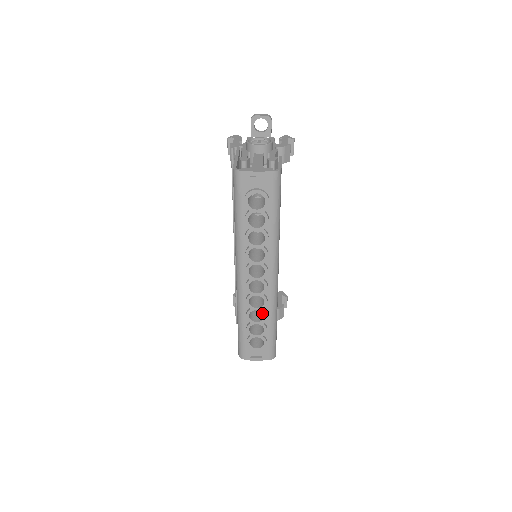
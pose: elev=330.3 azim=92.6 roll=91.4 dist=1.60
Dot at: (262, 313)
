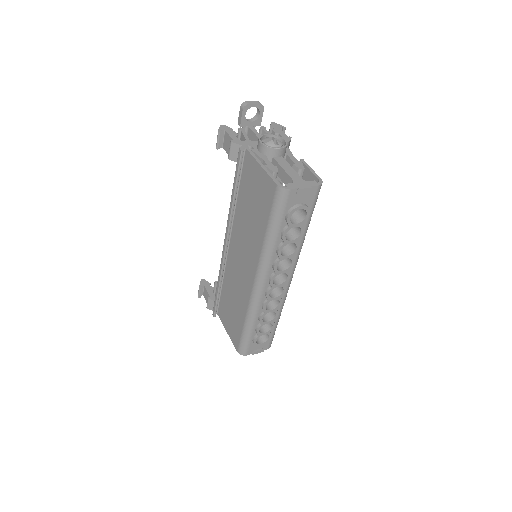
Dot at: occluded
